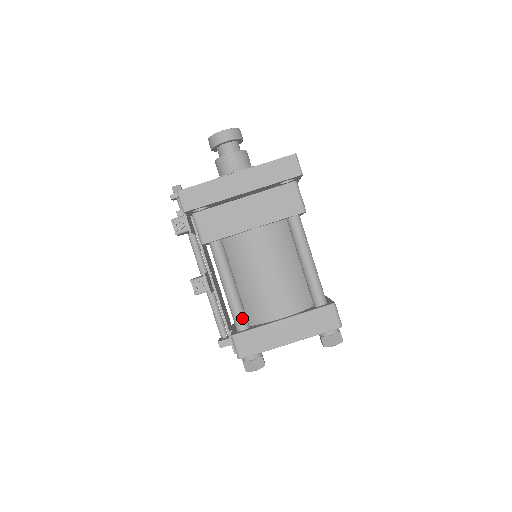
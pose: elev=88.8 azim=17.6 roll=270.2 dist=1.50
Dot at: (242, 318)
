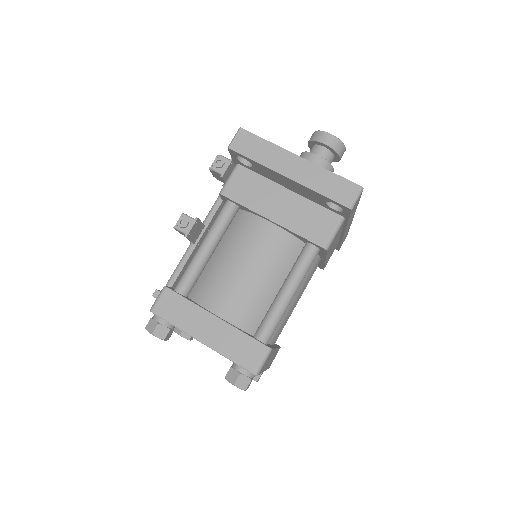
Dot at: (188, 282)
